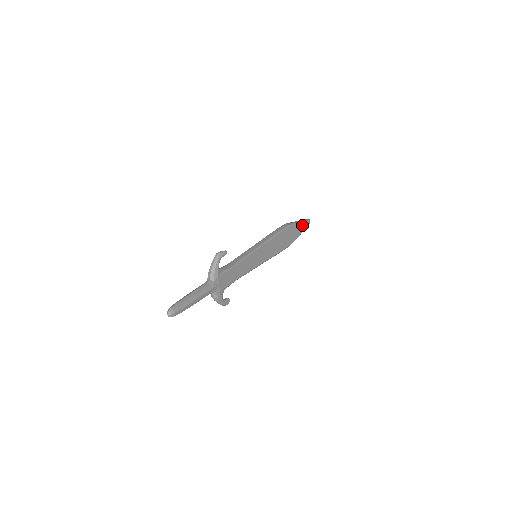
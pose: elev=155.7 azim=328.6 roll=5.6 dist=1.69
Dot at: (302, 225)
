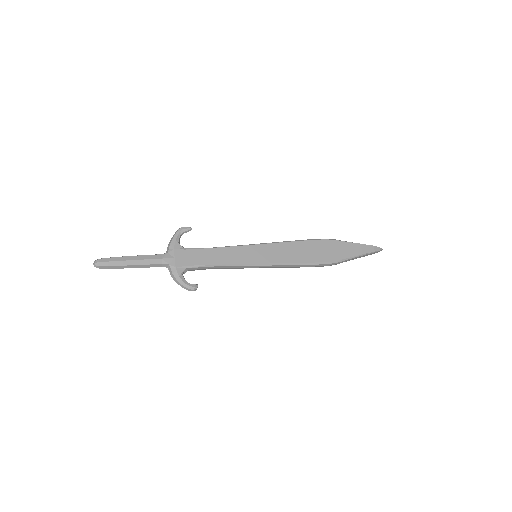
Dot at: (357, 247)
